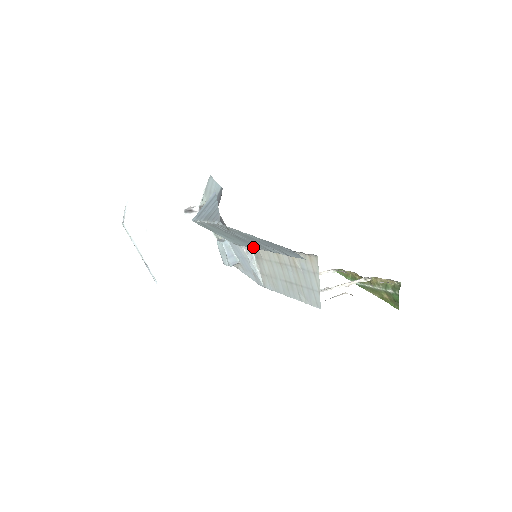
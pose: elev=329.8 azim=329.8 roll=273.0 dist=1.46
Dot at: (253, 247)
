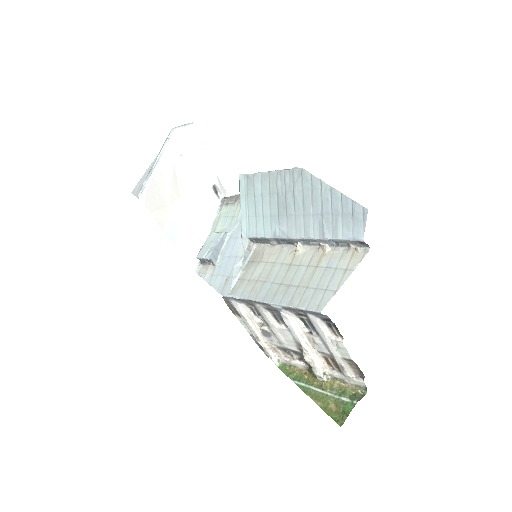
Dot at: (277, 233)
